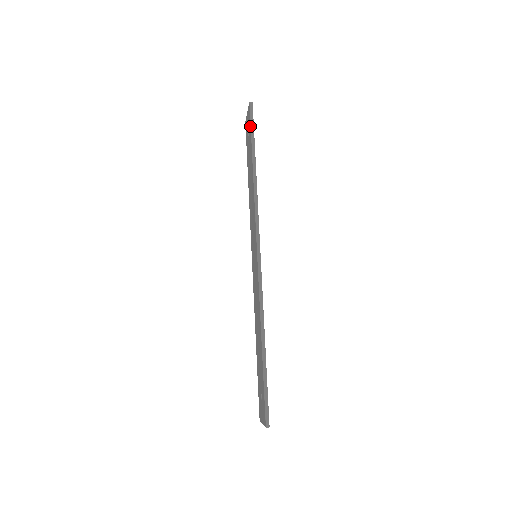
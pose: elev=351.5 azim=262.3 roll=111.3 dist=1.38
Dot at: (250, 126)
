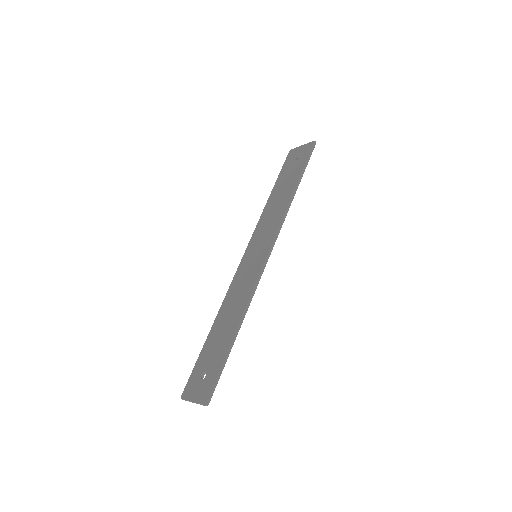
Dot at: (307, 157)
